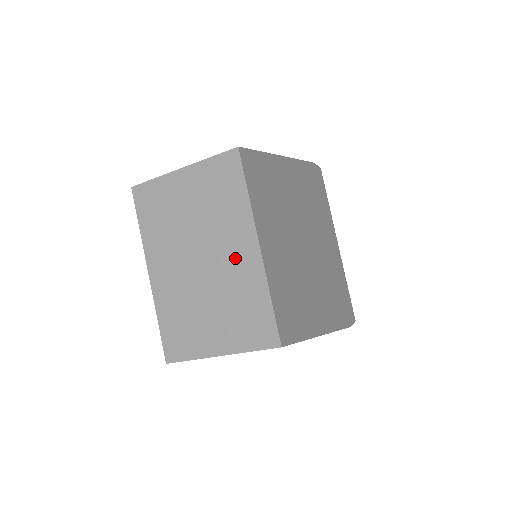
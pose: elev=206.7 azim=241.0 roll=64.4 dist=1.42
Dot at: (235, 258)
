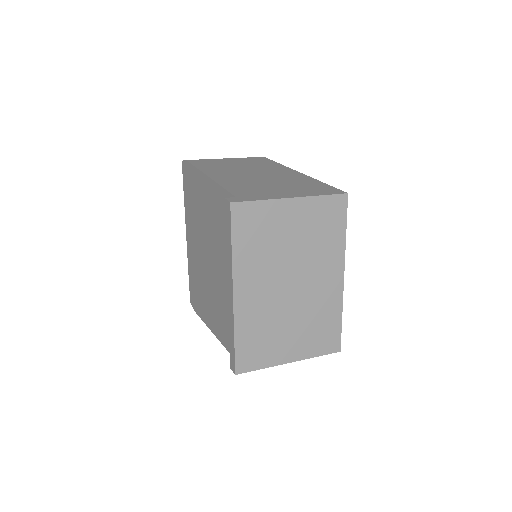
Dot at: (323, 285)
